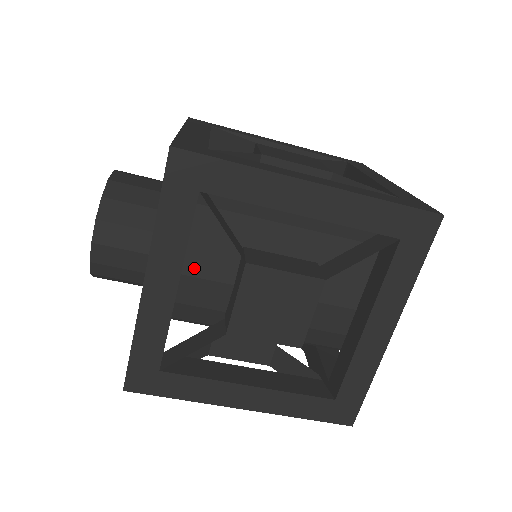
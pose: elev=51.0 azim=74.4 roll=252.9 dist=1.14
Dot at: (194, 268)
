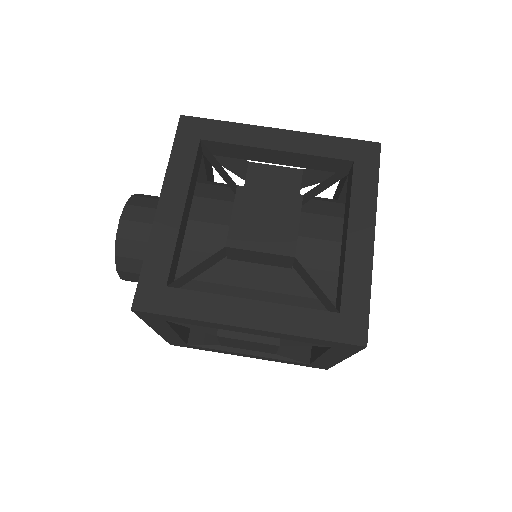
Dot at: (199, 215)
